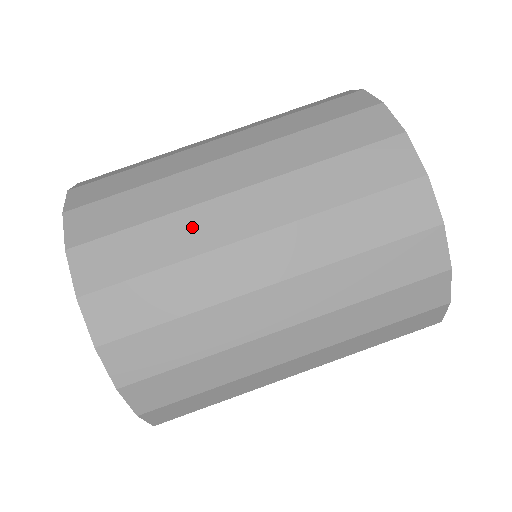
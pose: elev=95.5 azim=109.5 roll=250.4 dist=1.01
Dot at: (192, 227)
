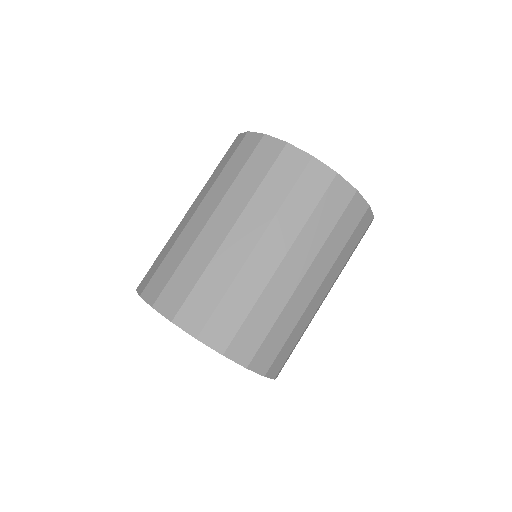
Dot at: (184, 240)
